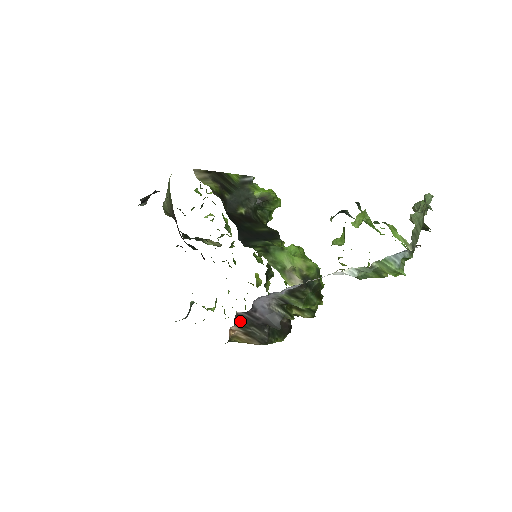
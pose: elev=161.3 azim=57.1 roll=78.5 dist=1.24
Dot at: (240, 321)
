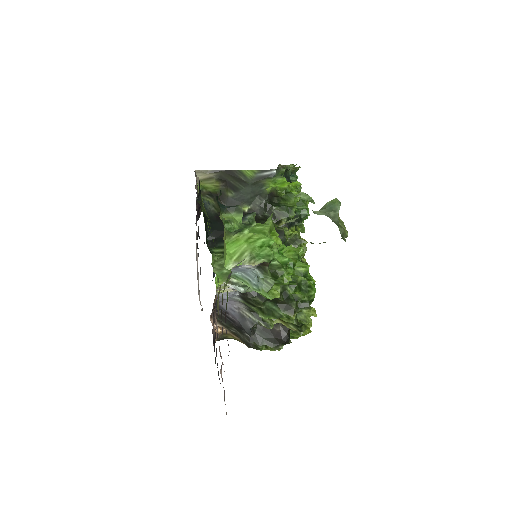
Dot at: (220, 320)
